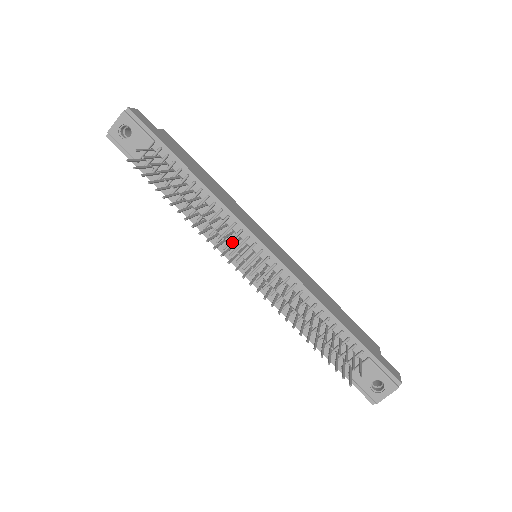
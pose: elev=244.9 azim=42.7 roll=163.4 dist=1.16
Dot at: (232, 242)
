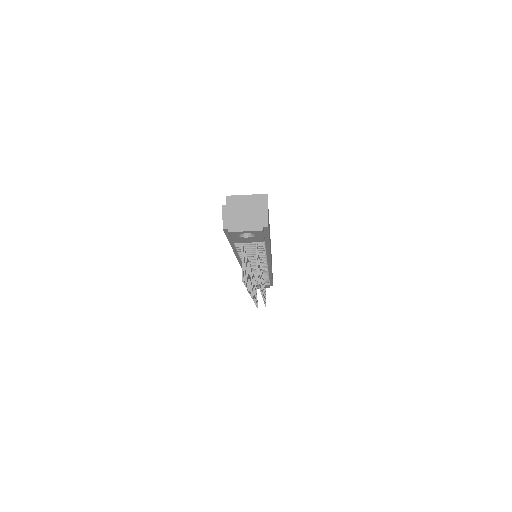
Dot at: (253, 264)
